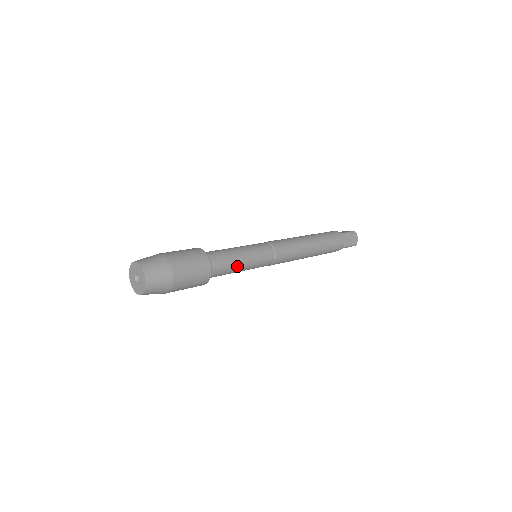
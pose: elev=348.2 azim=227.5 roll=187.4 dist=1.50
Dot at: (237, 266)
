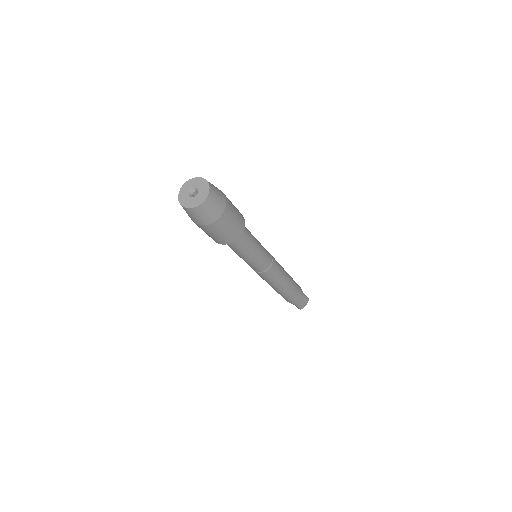
Dot at: (253, 236)
